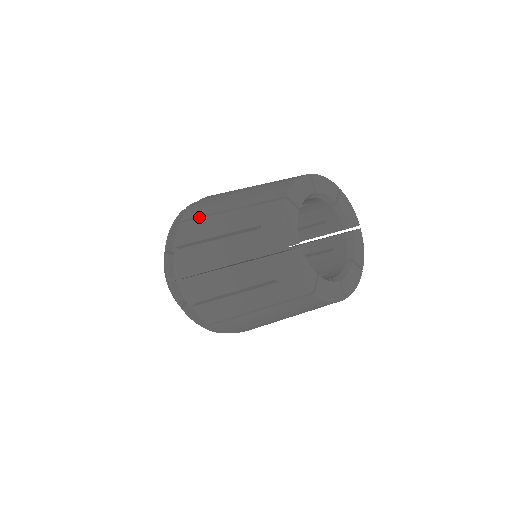
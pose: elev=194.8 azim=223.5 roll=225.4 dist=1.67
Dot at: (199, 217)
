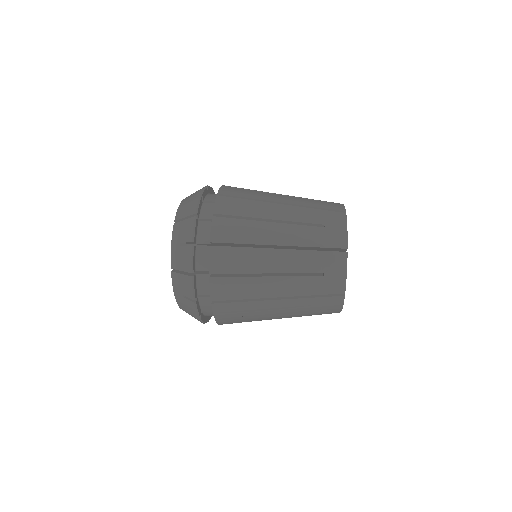
Dot at: (237, 244)
